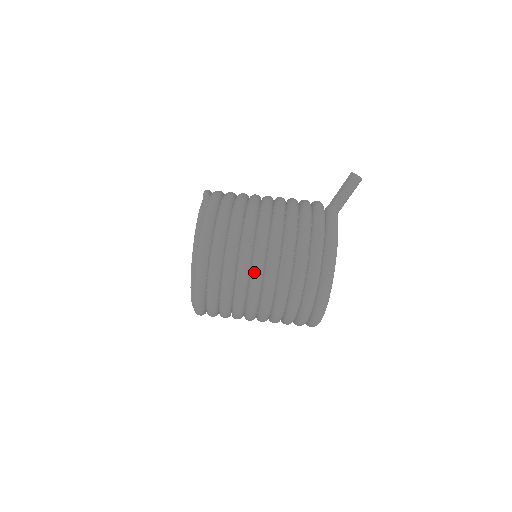
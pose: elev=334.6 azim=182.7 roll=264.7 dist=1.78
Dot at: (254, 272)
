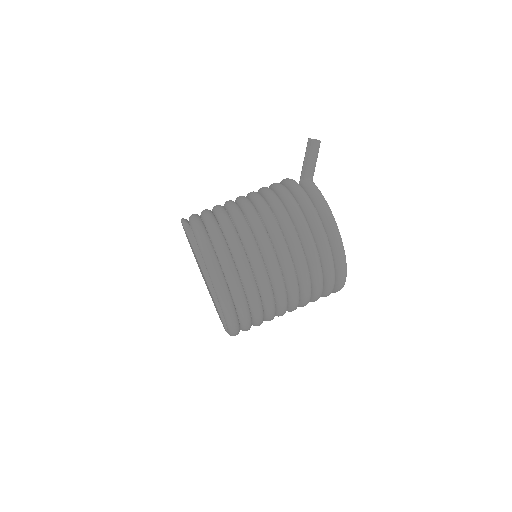
Dot at: (273, 274)
